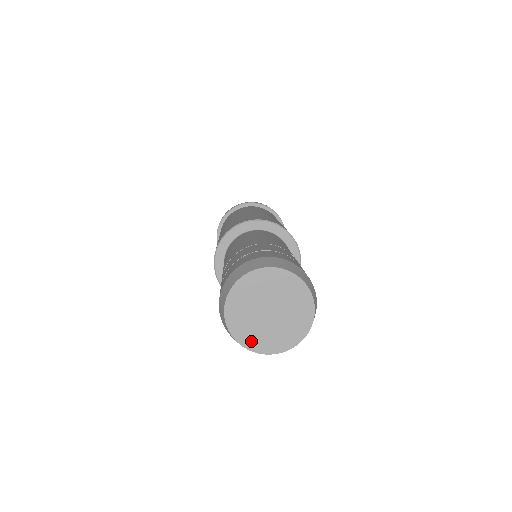
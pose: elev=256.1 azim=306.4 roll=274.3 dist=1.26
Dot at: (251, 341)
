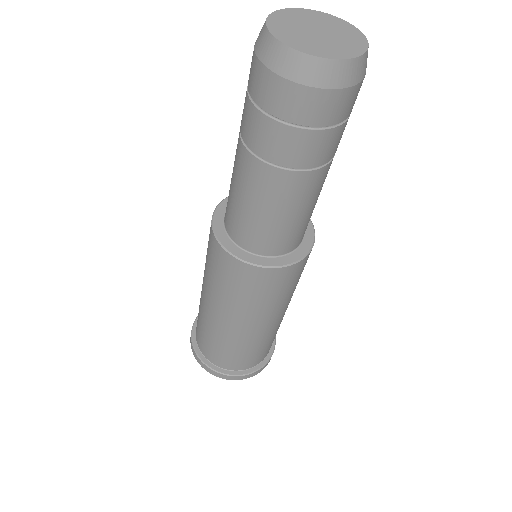
Dot at: (293, 42)
